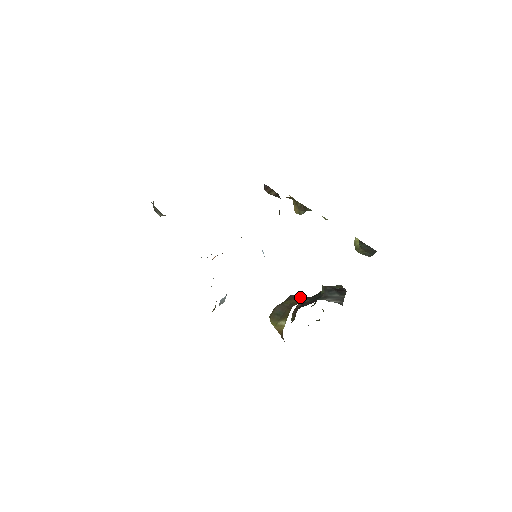
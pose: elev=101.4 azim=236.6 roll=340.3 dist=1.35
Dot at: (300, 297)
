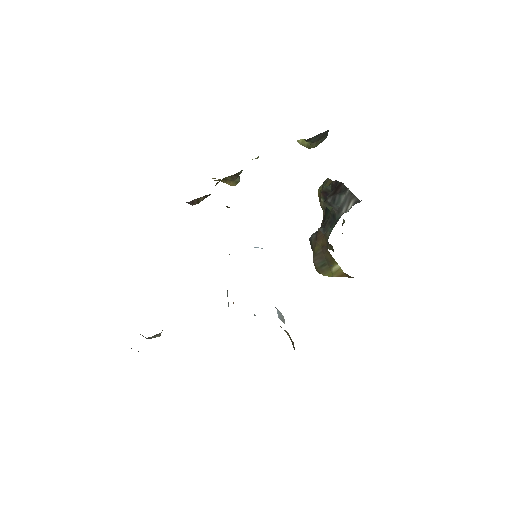
Dot at: (320, 233)
